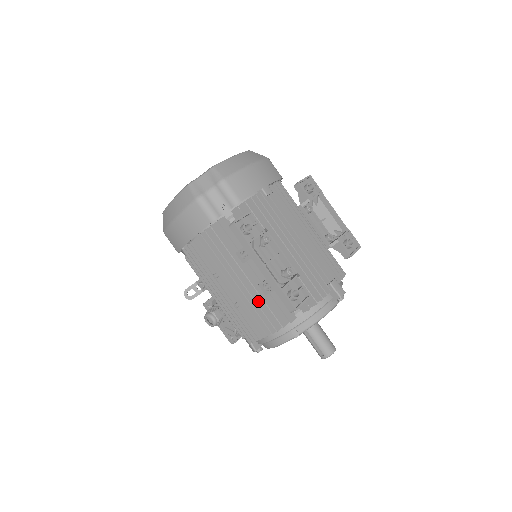
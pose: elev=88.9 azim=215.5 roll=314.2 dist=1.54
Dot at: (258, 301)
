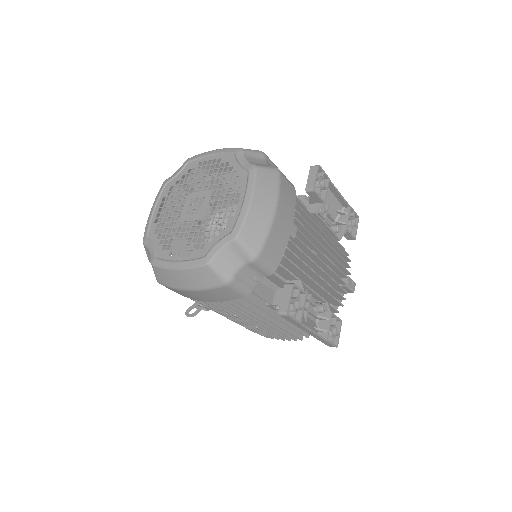
Dot at: (286, 328)
